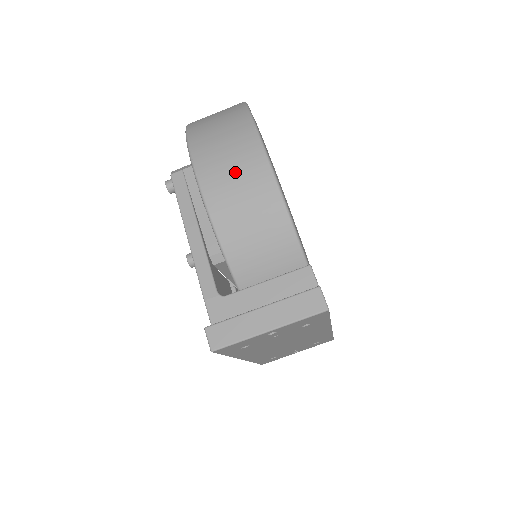
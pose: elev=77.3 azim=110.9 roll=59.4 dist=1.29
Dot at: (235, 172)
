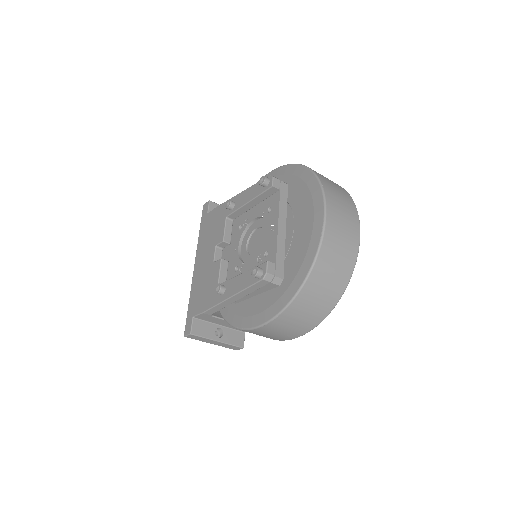
Dot at: (275, 335)
